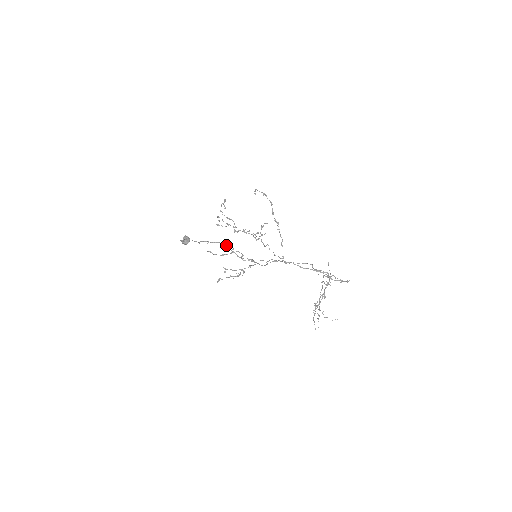
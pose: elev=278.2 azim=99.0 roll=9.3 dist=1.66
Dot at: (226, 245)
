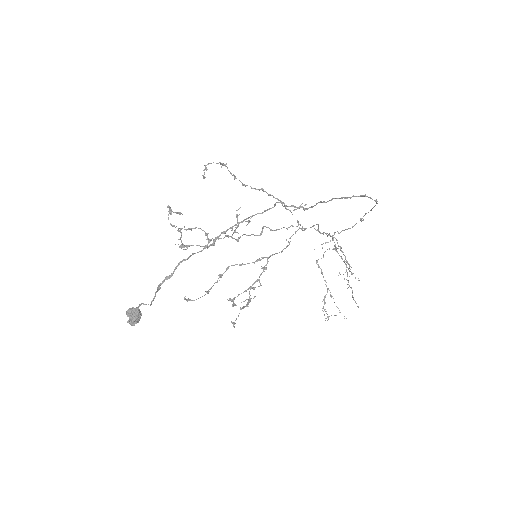
Dot at: occluded
